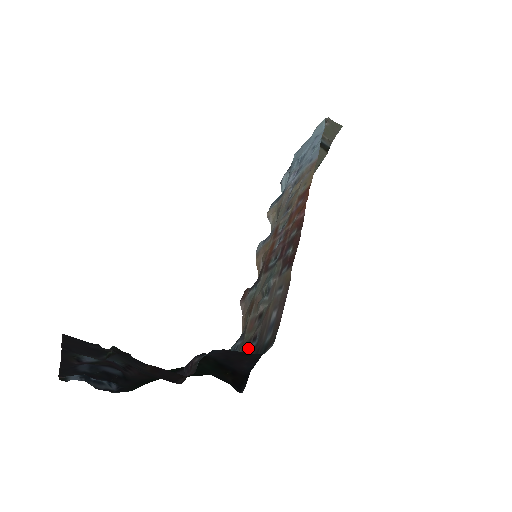
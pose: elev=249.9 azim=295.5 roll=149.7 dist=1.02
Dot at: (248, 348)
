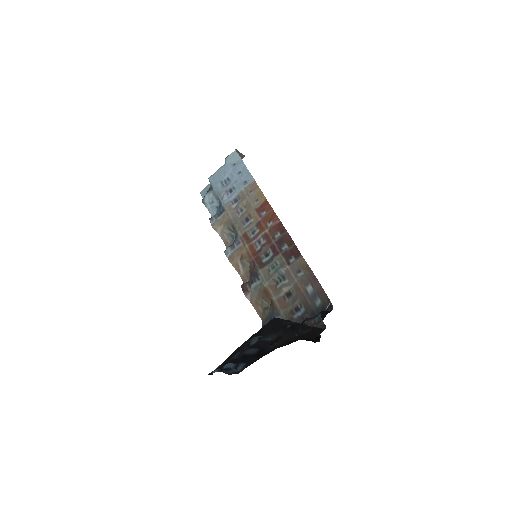
Dot at: (296, 317)
